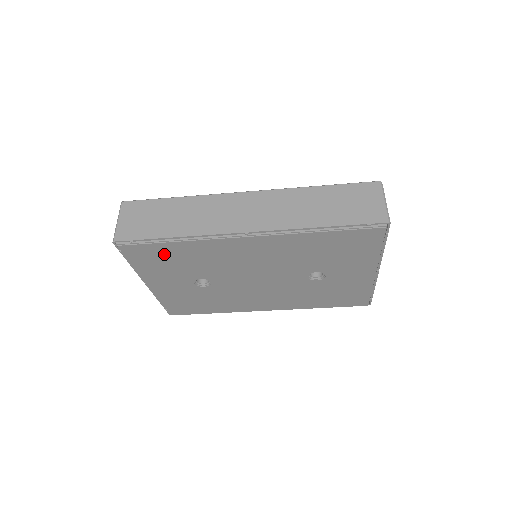
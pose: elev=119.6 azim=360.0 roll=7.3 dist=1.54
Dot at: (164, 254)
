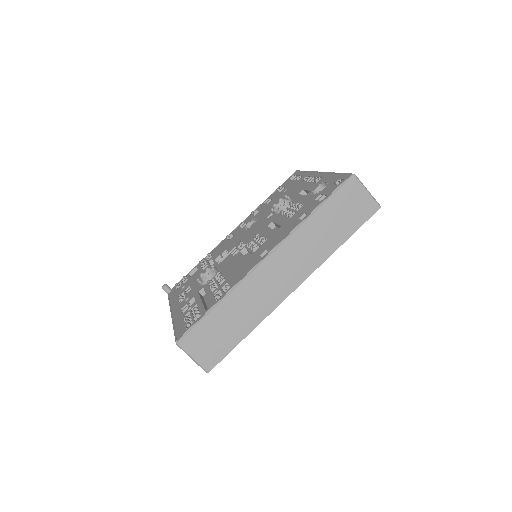
Dot at: occluded
